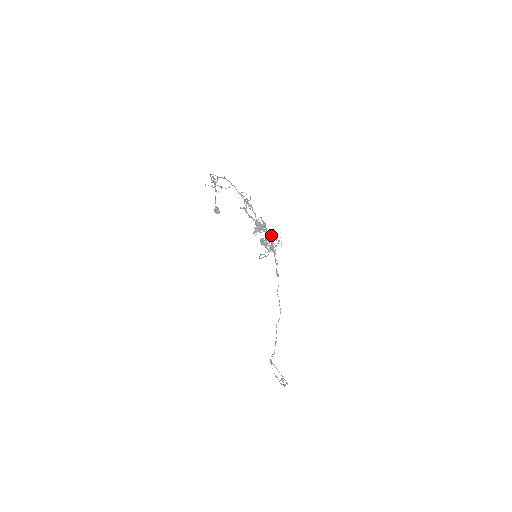
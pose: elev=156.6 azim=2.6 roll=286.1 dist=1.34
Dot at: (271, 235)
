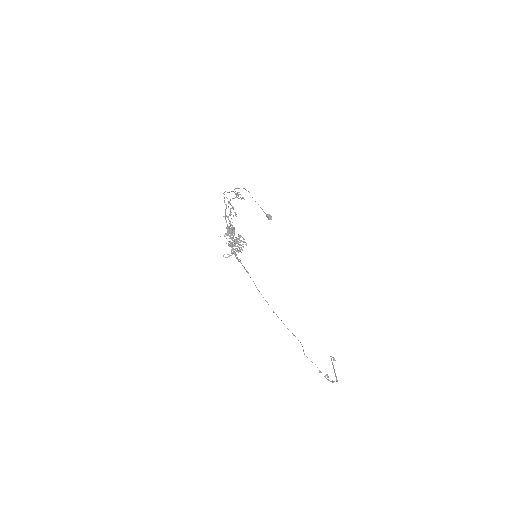
Dot at: (238, 238)
